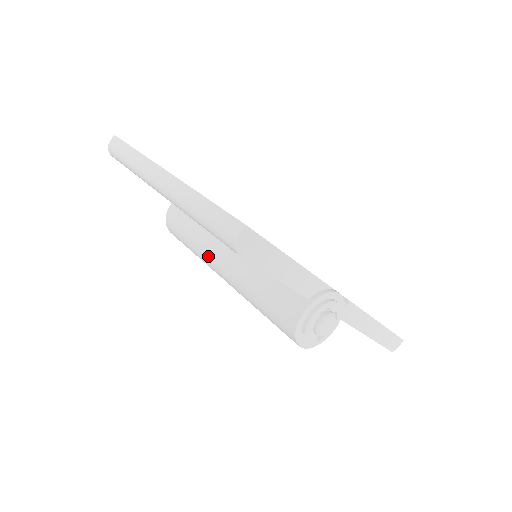
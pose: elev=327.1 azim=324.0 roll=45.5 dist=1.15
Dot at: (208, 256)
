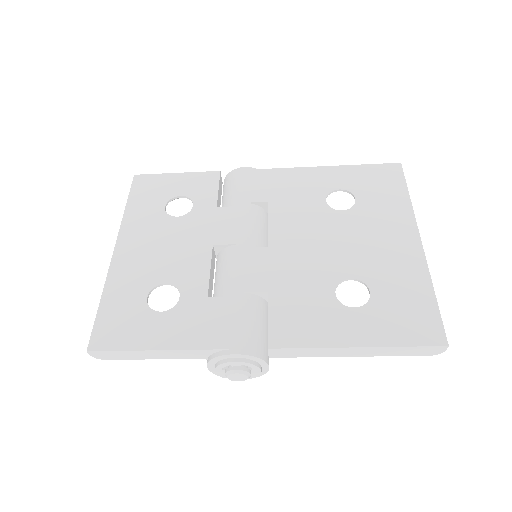
Dot at: occluded
